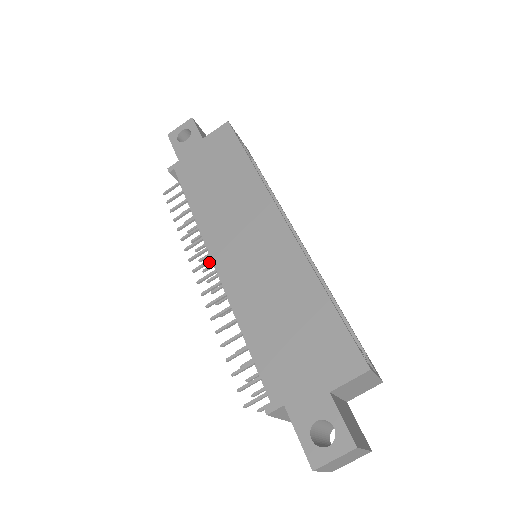
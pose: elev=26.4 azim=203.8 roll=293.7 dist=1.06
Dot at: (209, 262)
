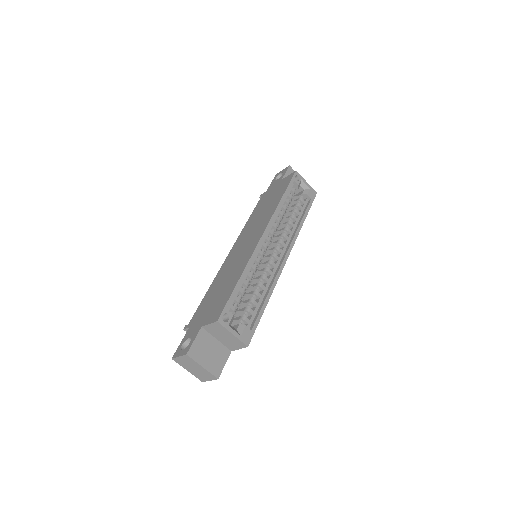
Dot at: occluded
